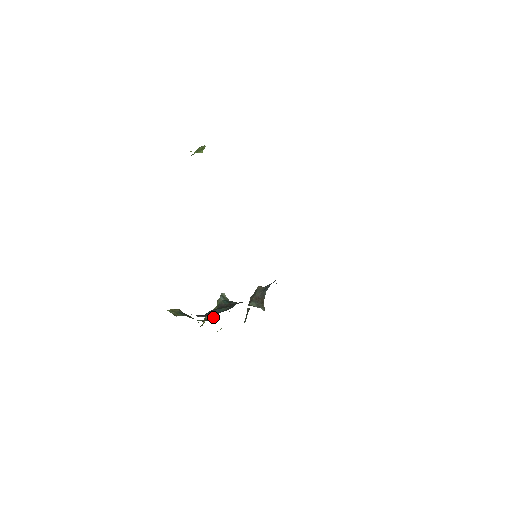
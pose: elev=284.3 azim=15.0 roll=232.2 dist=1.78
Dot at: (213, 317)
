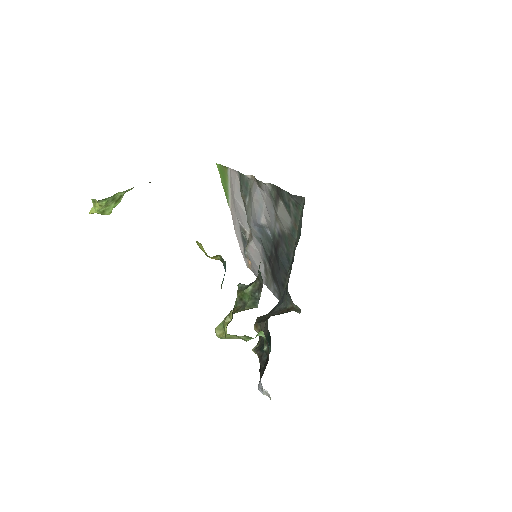
Dot at: (243, 309)
